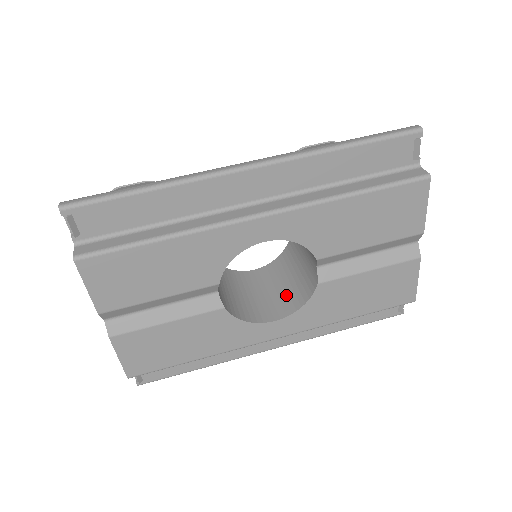
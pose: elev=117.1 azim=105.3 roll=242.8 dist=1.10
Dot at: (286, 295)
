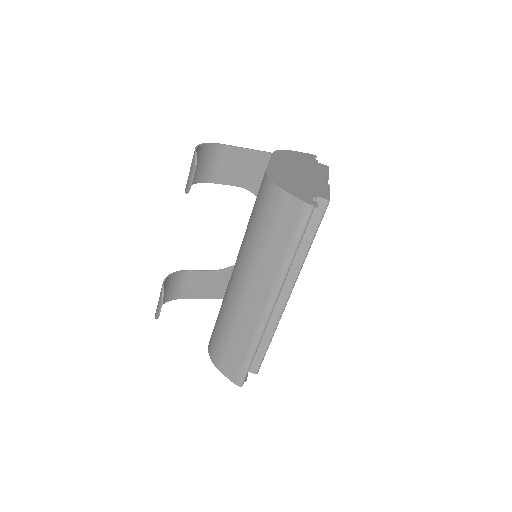
Dot at: occluded
